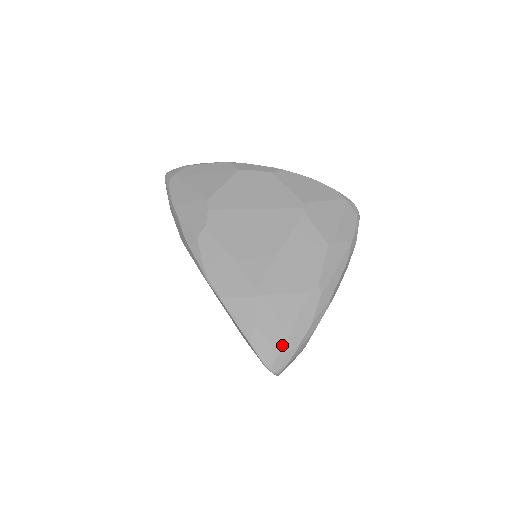
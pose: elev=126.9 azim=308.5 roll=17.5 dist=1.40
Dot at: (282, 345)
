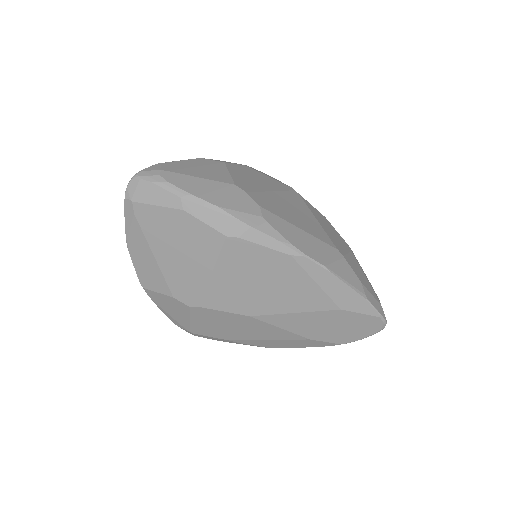
Dot at: (376, 296)
